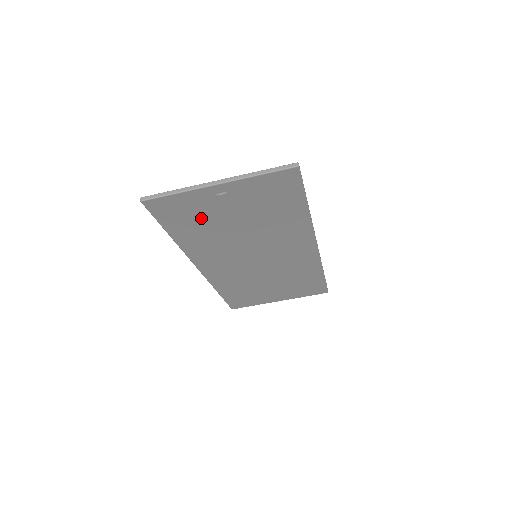
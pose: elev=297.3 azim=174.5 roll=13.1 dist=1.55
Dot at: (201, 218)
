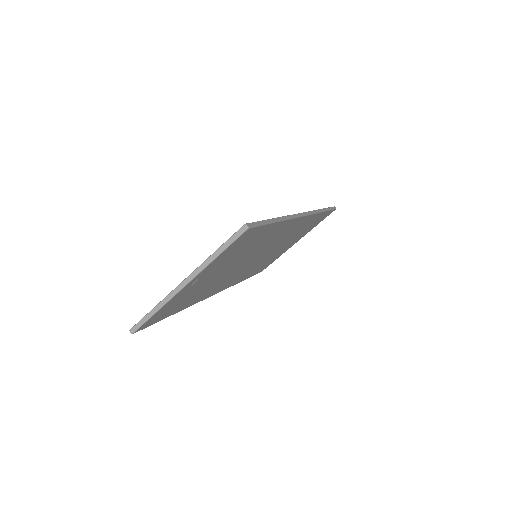
Dot at: (190, 295)
